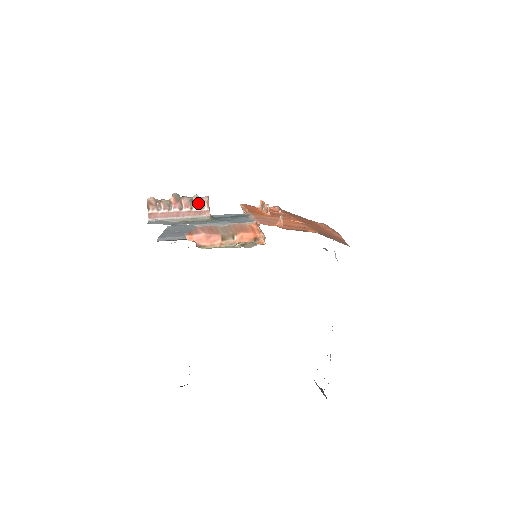
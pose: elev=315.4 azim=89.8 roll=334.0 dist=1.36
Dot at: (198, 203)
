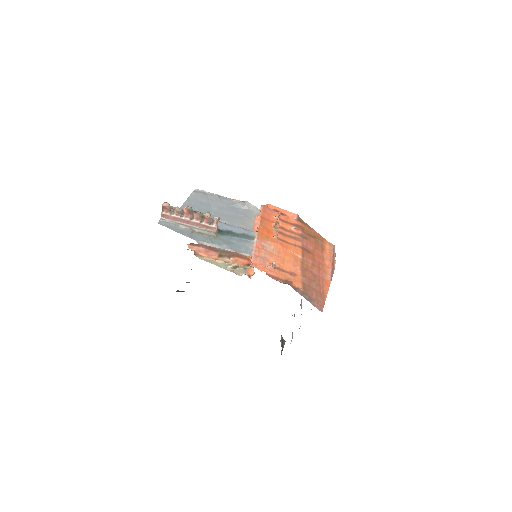
Dot at: (208, 220)
